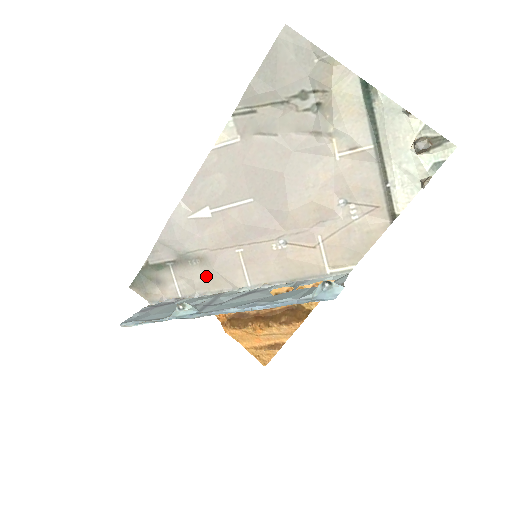
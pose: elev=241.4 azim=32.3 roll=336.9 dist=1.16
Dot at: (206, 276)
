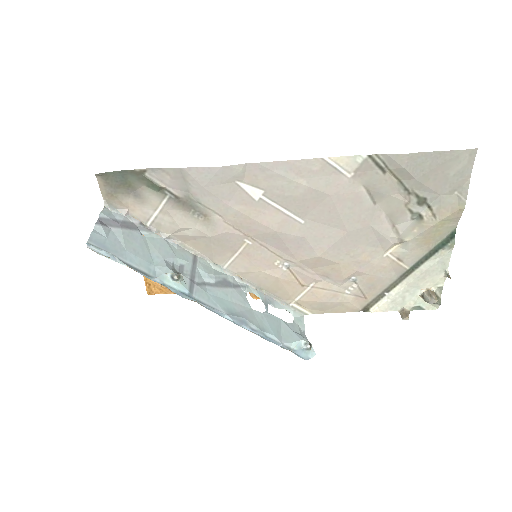
Dot at: (197, 235)
